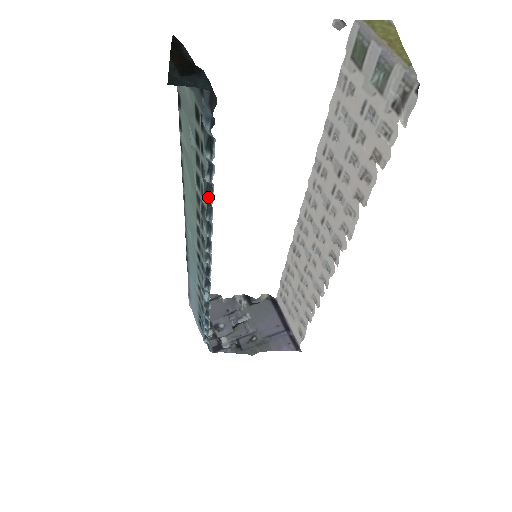
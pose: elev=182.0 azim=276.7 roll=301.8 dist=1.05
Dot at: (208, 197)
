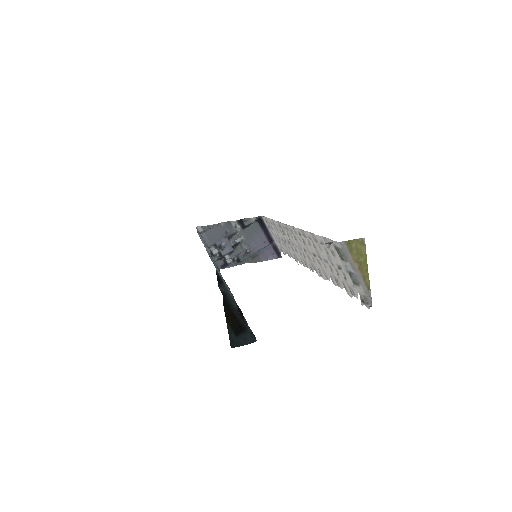
Dot at: occluded
